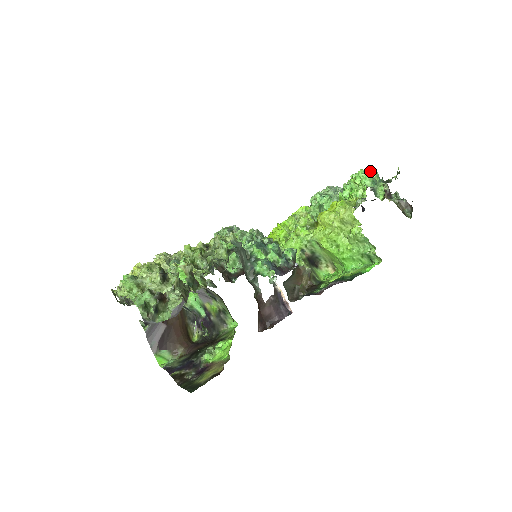
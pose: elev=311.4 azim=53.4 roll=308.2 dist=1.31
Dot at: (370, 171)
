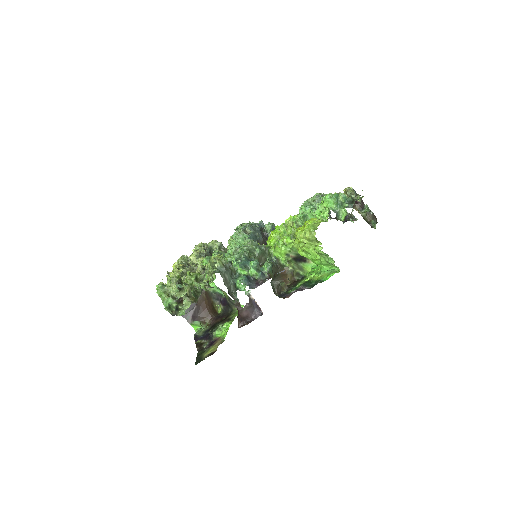
Dot at: (335, 196)
